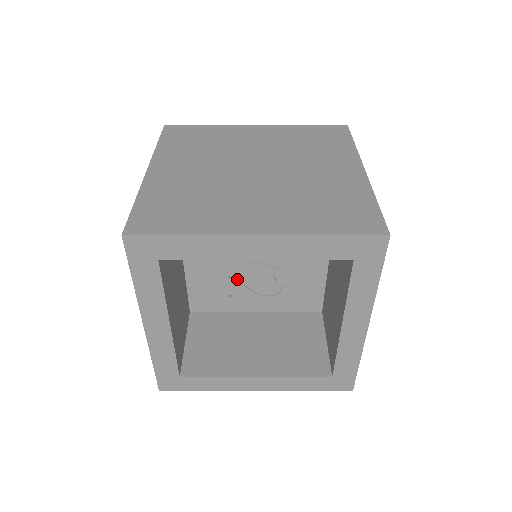
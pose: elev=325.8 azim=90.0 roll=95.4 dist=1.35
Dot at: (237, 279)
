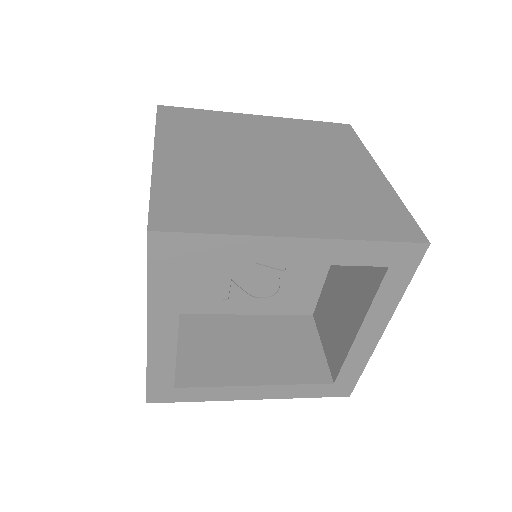
Dot at: (233, 280)
